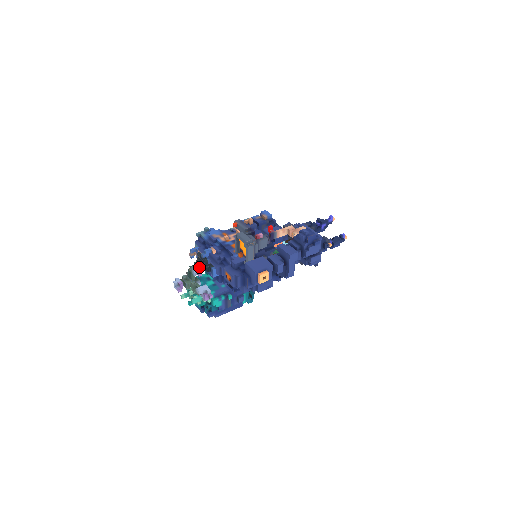
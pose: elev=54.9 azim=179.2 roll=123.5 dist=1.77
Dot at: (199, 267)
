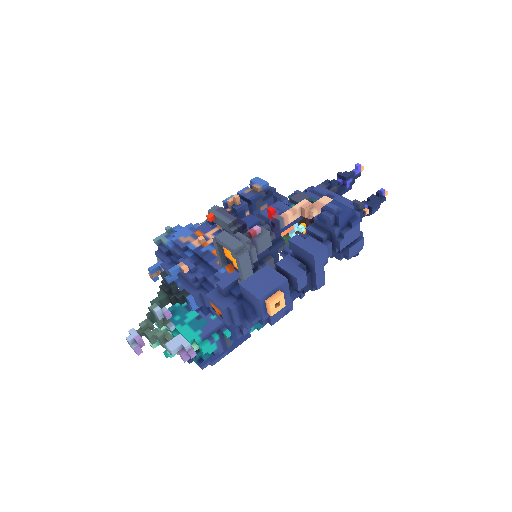
Dot at: (166, 299)
